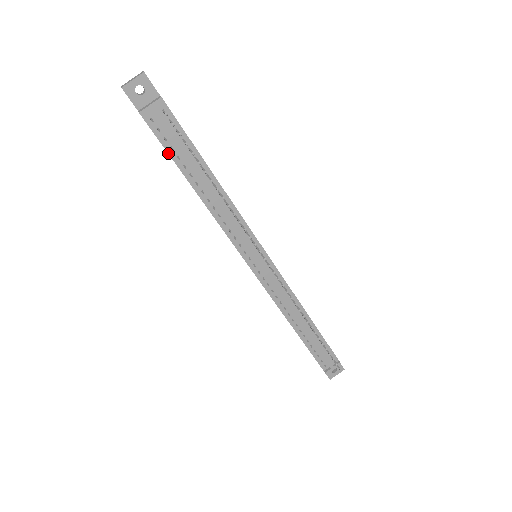
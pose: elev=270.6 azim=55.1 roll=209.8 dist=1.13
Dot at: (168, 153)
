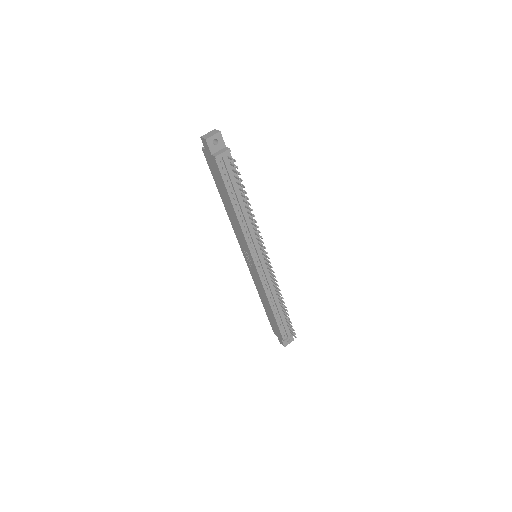
Dot at: (224, 184)
